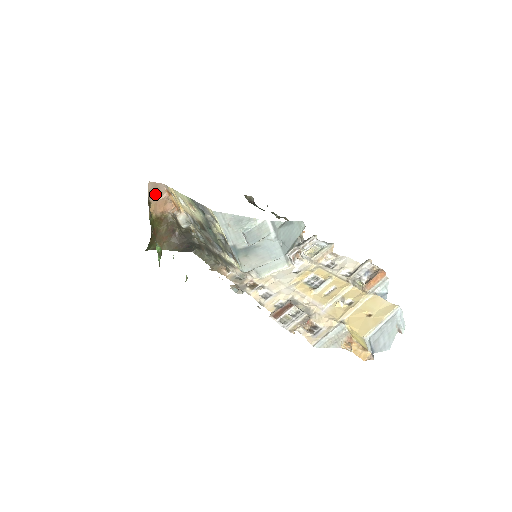
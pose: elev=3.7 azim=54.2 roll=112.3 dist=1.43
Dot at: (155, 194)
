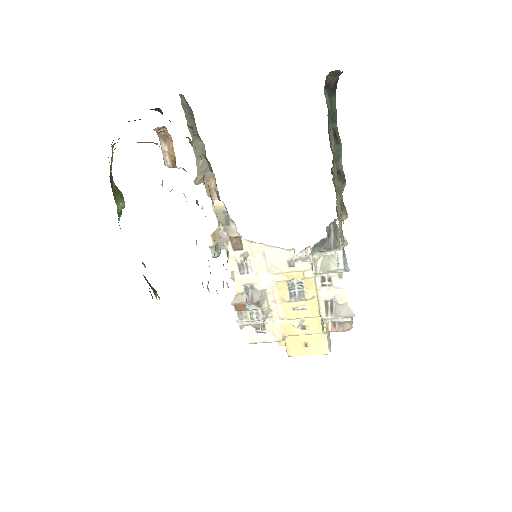
Dot at: occluded
